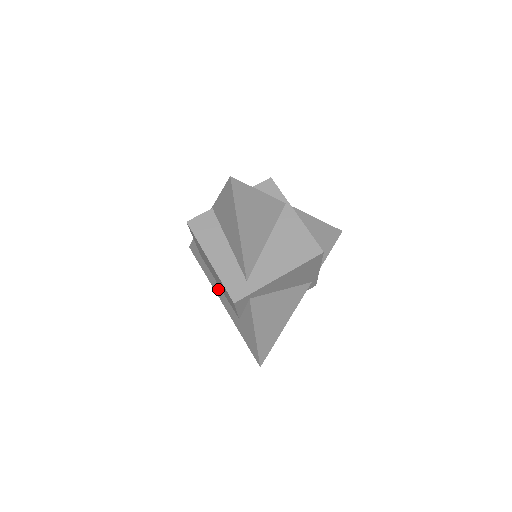
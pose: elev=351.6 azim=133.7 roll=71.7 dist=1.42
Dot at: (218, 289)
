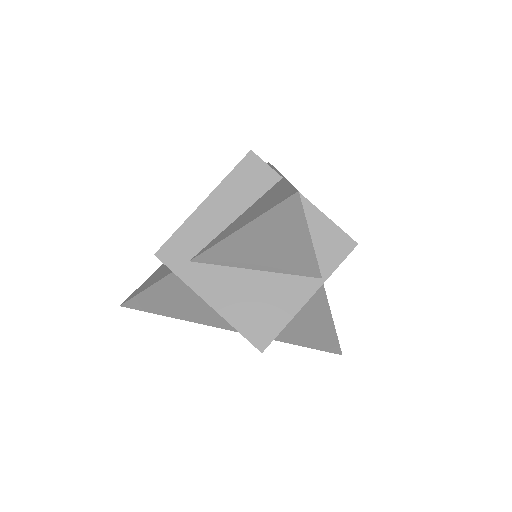
Dot at: occluded
